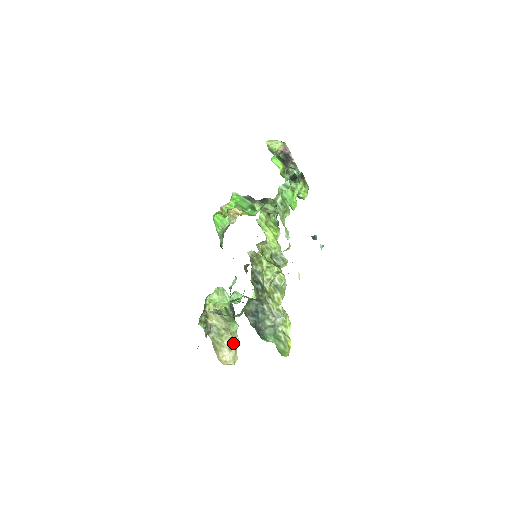
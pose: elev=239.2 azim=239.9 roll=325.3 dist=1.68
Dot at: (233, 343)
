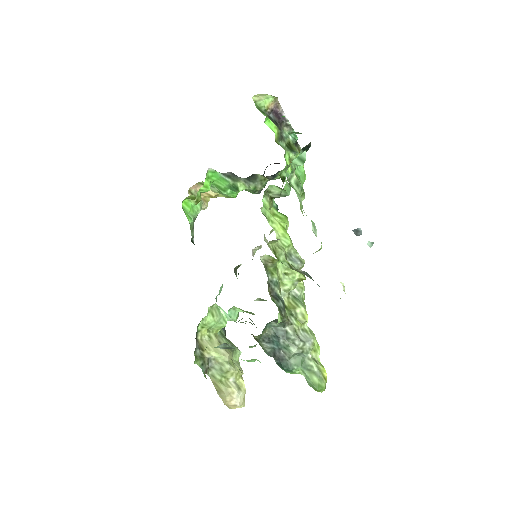
Dot at: (241, 379)
